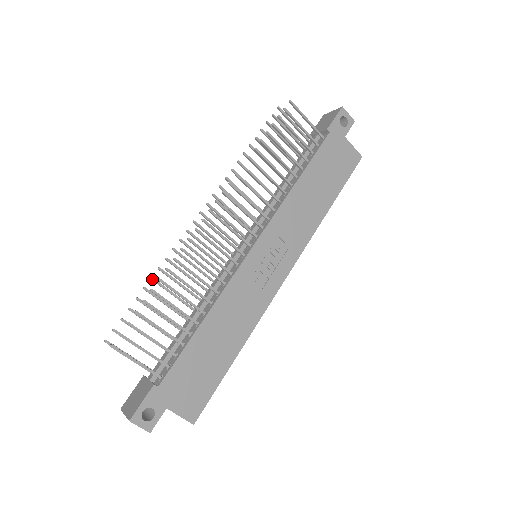
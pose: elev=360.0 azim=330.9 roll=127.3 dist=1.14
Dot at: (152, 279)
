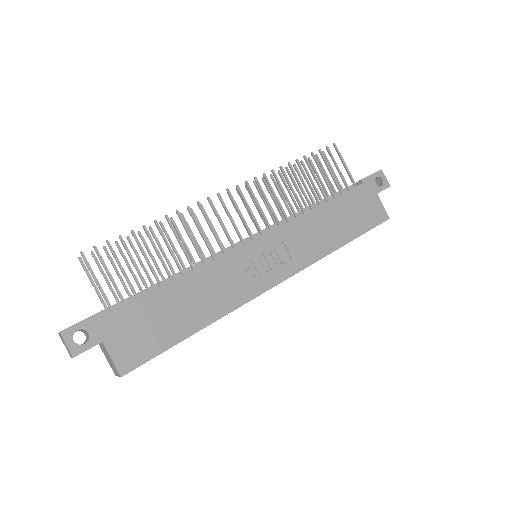
Dot at: (150, 228)
